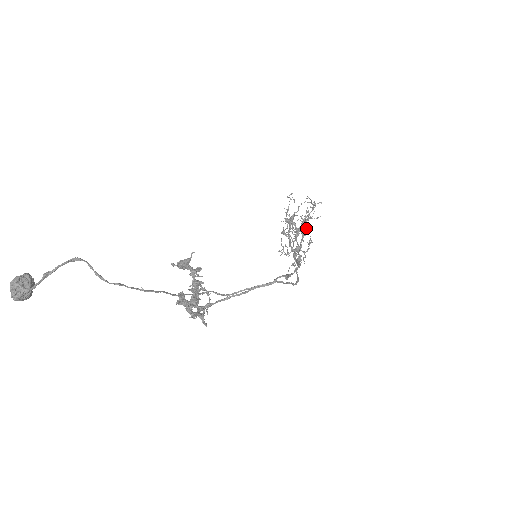
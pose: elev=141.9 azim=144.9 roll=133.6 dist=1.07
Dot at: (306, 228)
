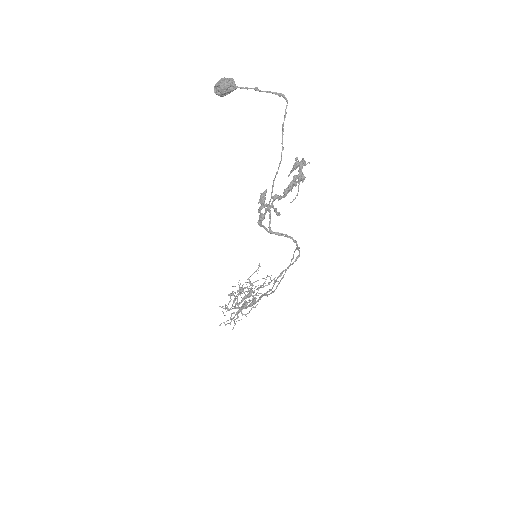
Dot at: occluded
